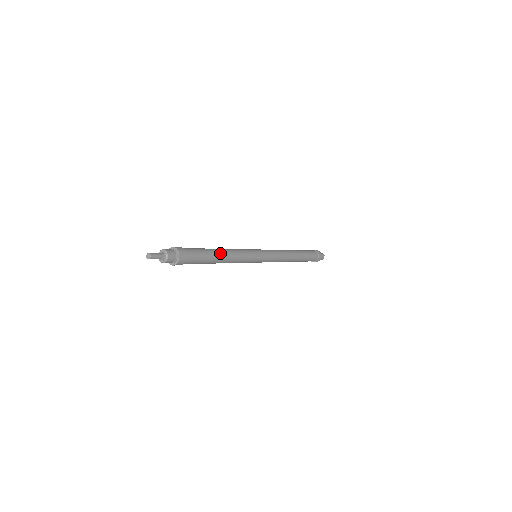
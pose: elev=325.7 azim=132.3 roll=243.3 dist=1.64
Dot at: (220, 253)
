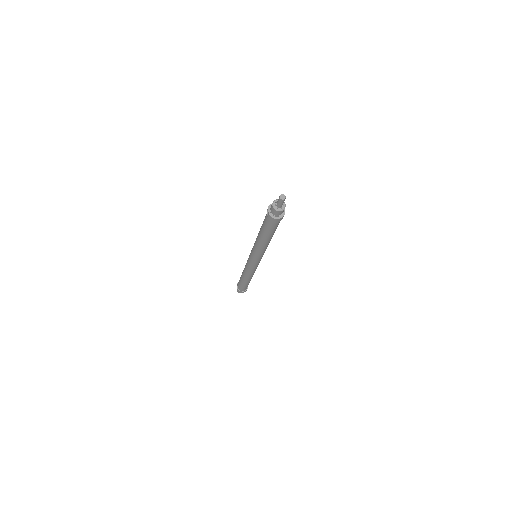
Dot at: occluded
